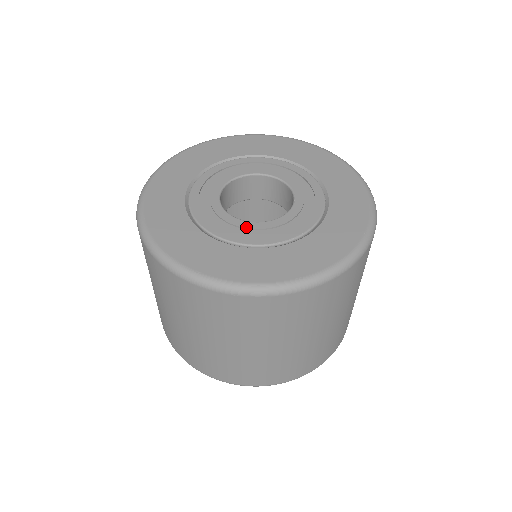
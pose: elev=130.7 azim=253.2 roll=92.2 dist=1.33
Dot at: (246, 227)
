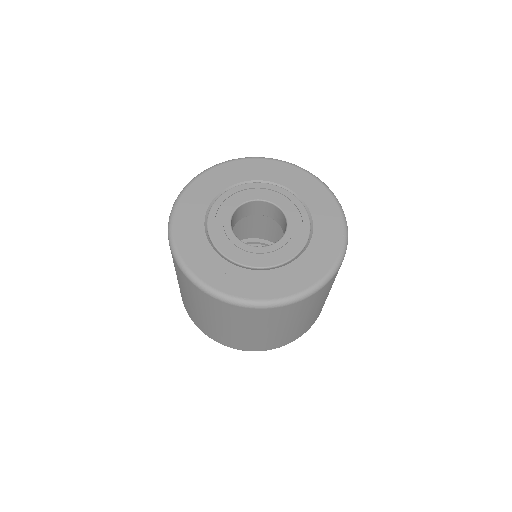
Dot at: (263, 252)
